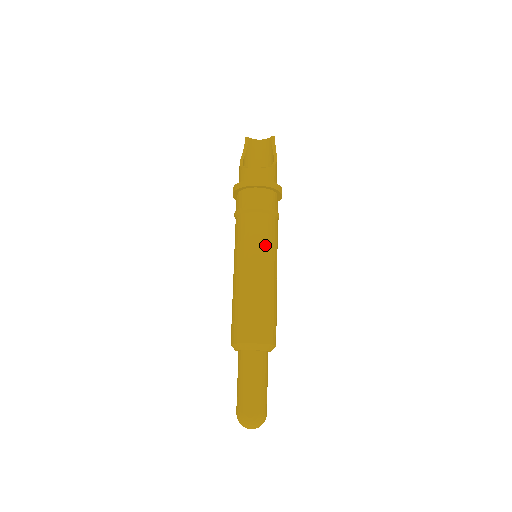
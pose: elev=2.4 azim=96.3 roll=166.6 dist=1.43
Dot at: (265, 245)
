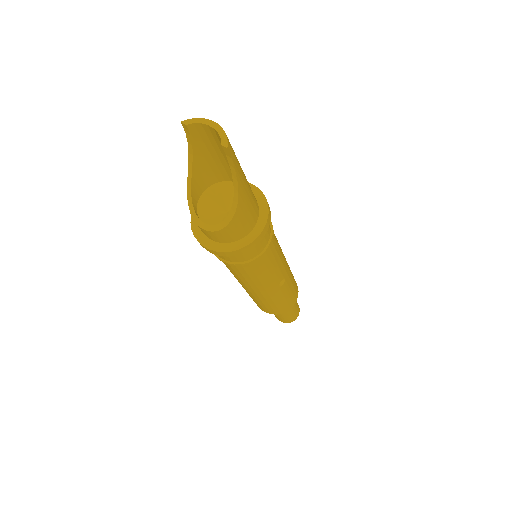
Dot at: (249, 281)
